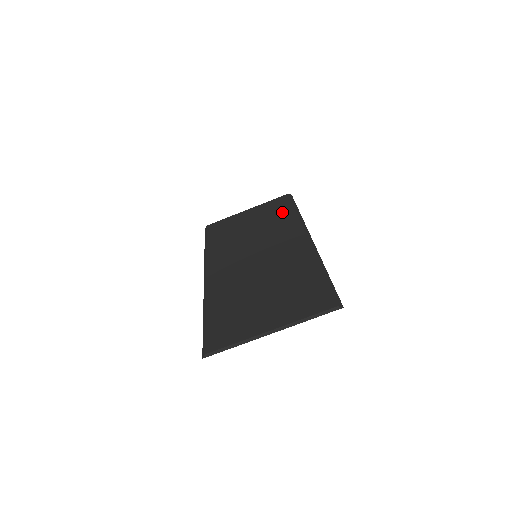
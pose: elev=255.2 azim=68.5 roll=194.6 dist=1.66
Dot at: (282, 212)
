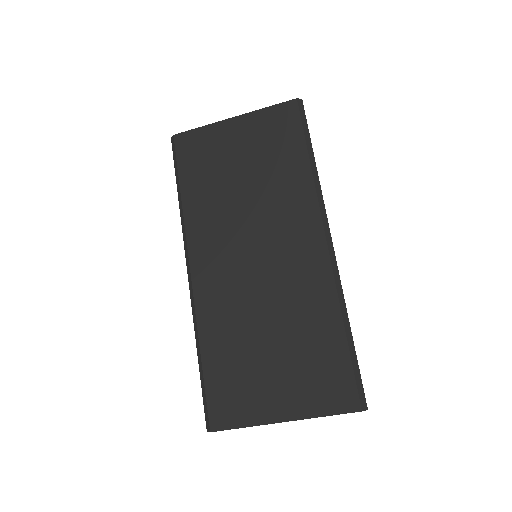
Dot at: (289, 154)
